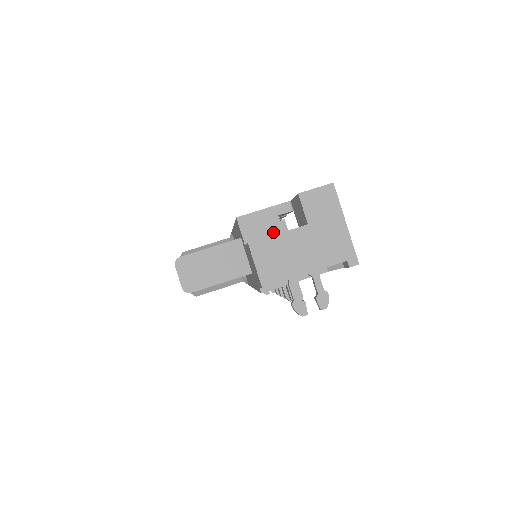
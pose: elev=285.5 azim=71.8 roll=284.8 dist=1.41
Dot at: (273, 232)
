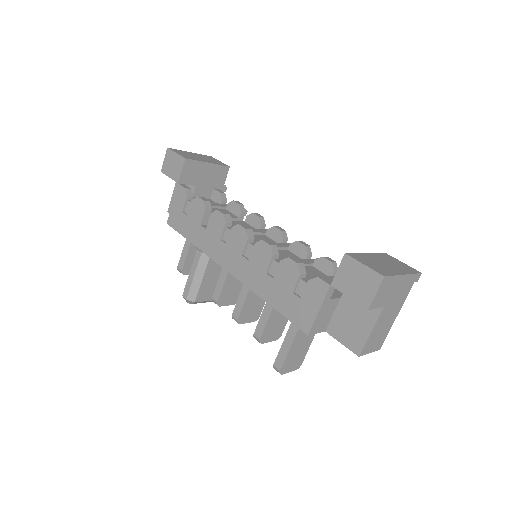
Dot at: (334, 307)
